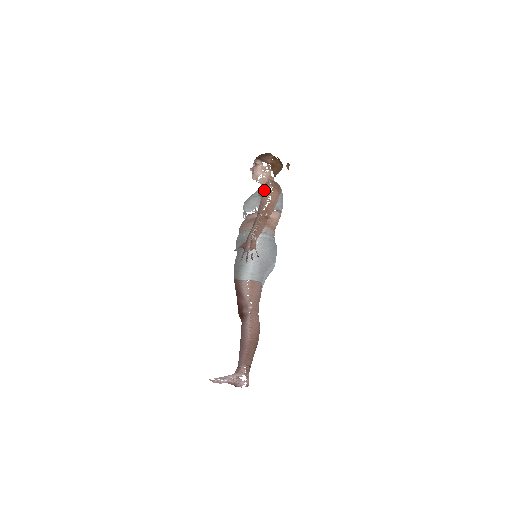
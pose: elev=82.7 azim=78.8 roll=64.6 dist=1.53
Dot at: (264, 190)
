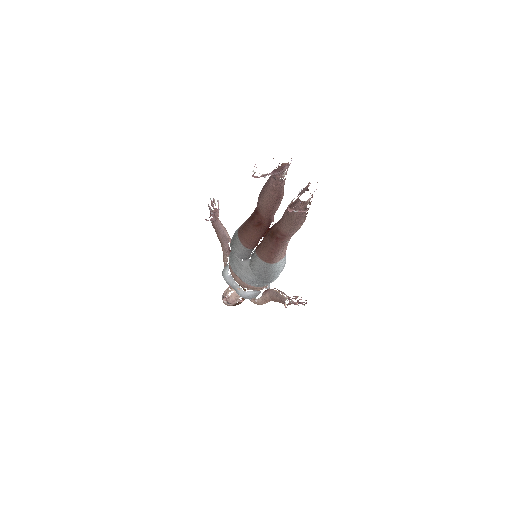
Dot at: (223, 260)
